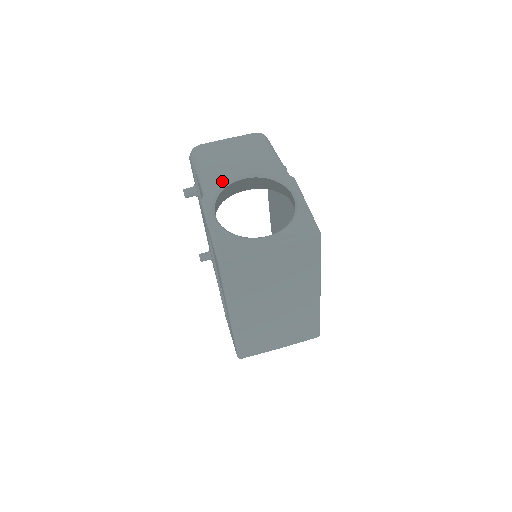
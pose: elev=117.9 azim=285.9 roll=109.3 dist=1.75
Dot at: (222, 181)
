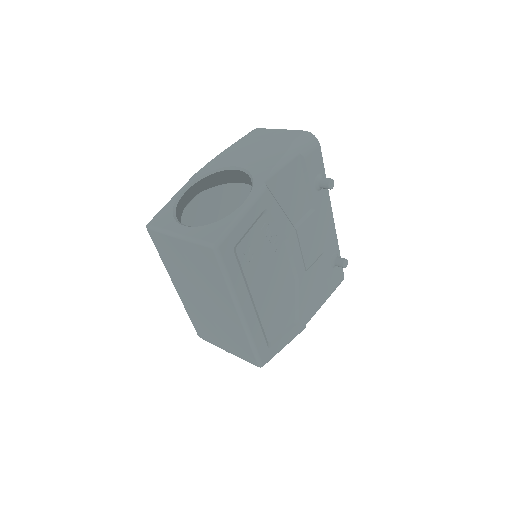
Dot at: (220, 165)
